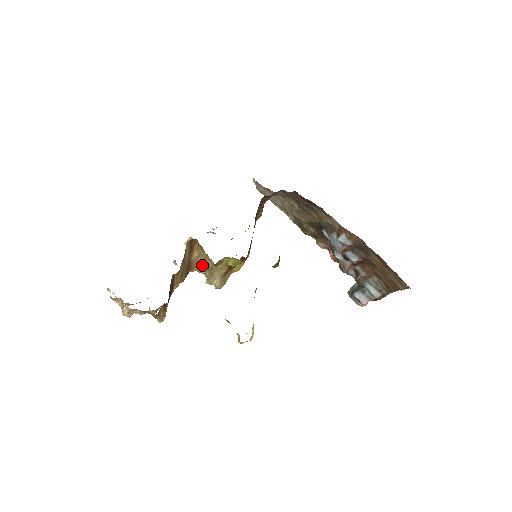
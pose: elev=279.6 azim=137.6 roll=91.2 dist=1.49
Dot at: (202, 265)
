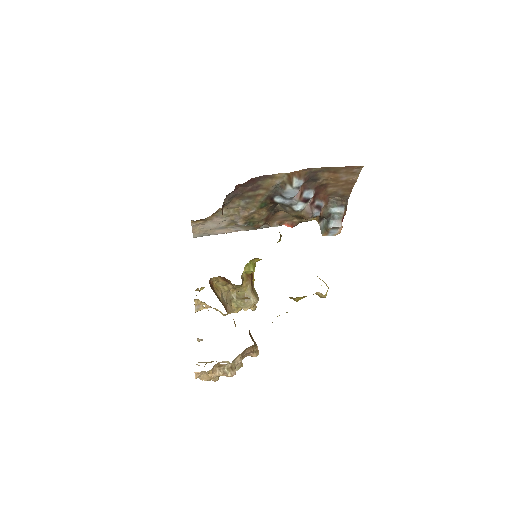
Dot at: (229, 302)
